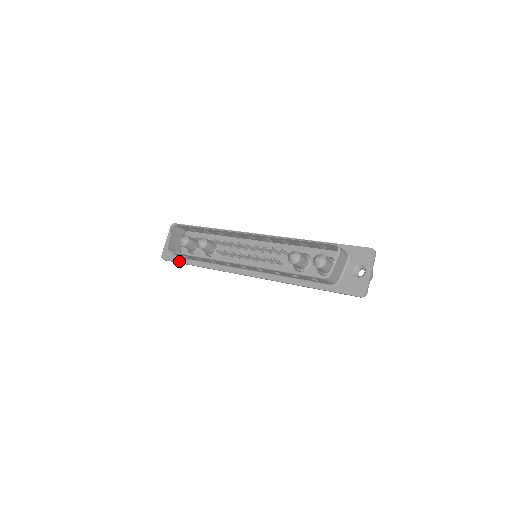
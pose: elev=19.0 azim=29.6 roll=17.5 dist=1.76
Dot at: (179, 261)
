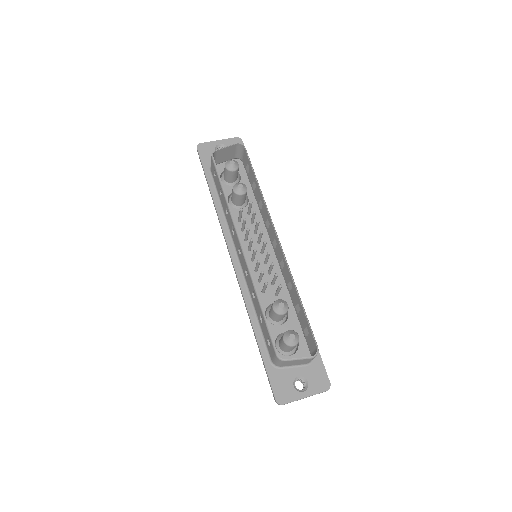
Dot at: (205, 168)
